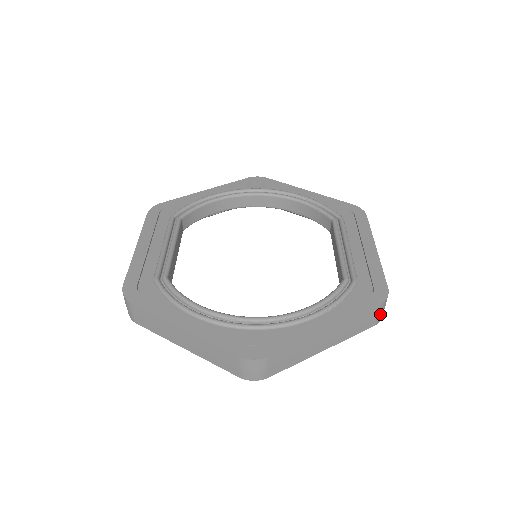
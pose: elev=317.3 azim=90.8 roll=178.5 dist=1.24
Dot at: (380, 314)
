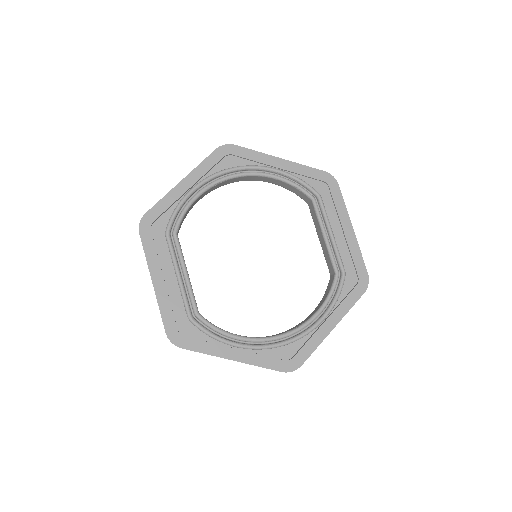
Dot at: occluded
